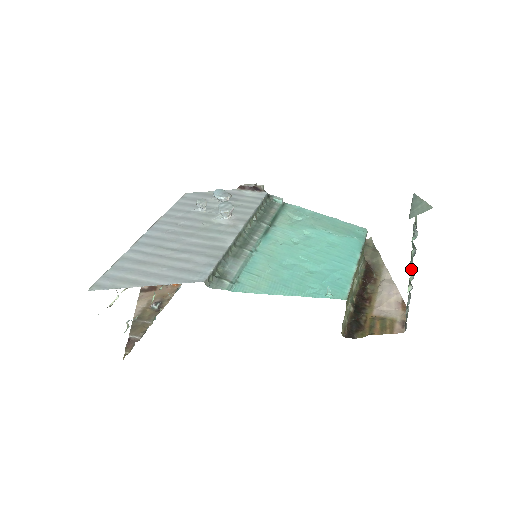
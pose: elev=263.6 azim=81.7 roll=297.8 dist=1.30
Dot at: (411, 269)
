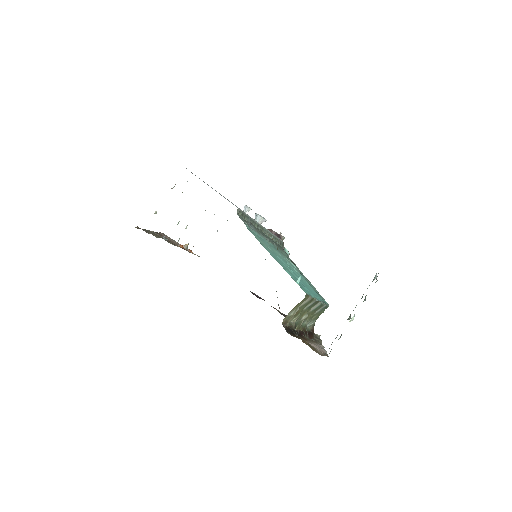
Dot at: (353, 317)
